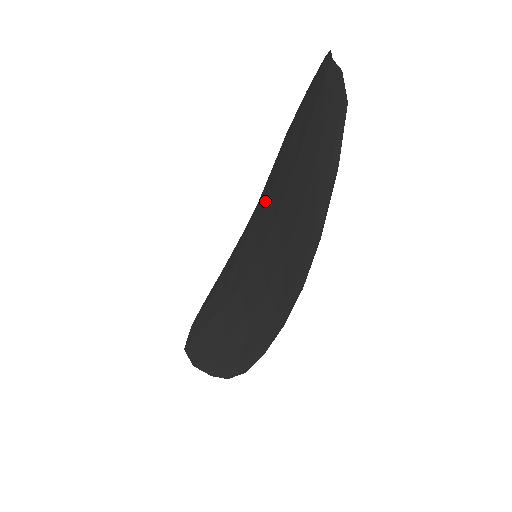
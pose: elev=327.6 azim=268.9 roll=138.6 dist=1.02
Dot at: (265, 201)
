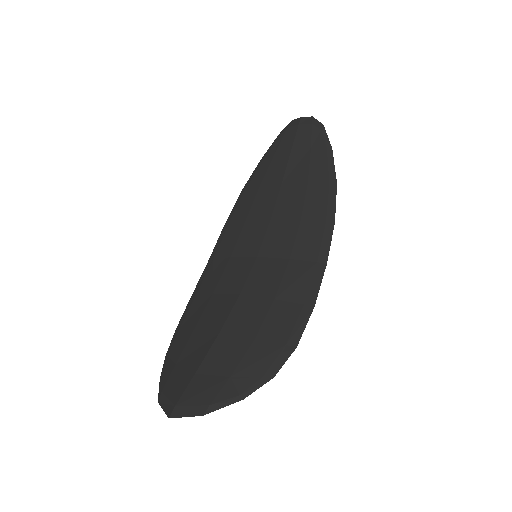
Dot at: (236, 234)
